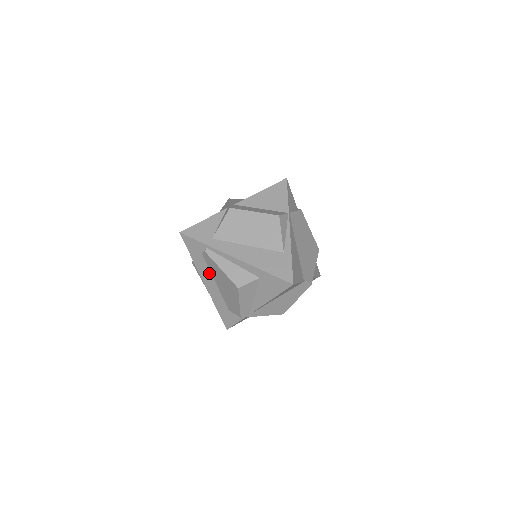
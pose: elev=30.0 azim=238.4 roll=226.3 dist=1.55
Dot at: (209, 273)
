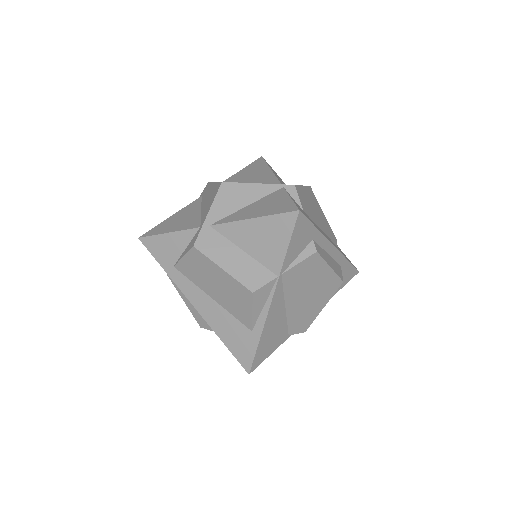
Dot at: occluded
